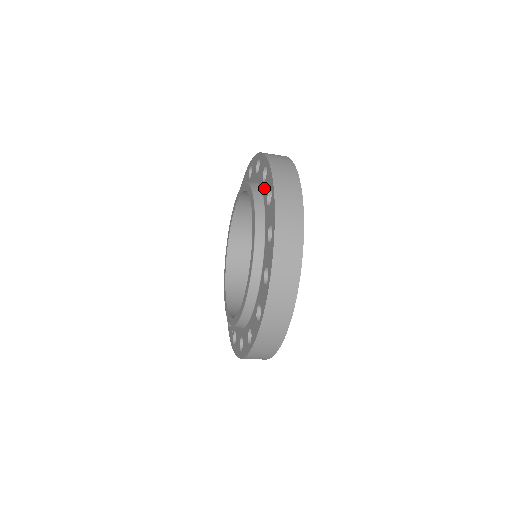
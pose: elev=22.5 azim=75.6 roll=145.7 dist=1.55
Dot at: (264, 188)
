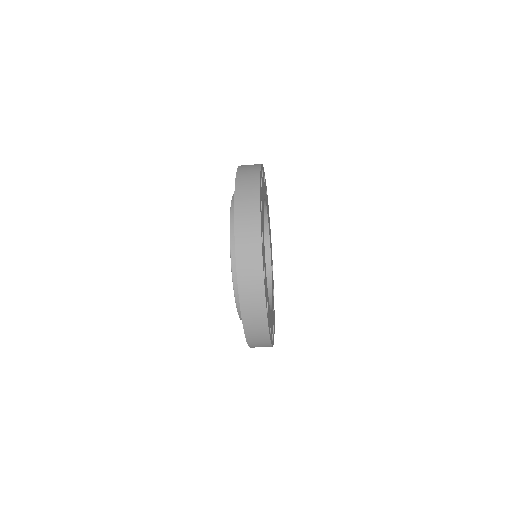
Dot at: occluded
